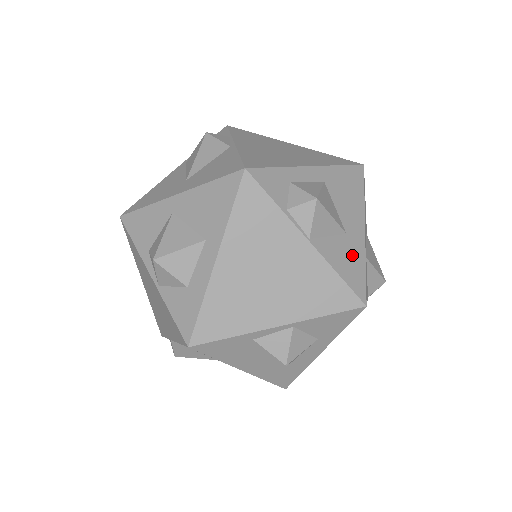
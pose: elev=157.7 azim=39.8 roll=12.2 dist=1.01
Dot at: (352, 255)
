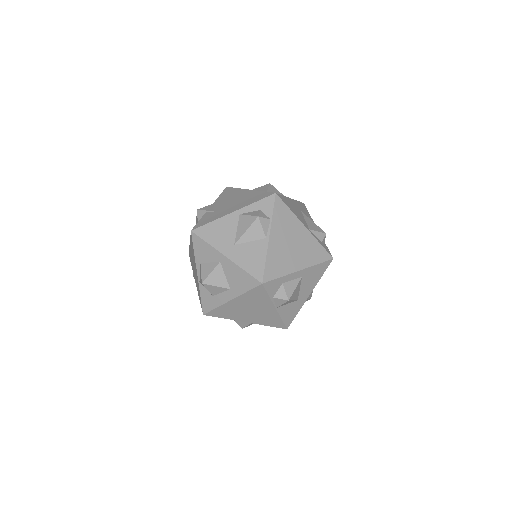
Dot at: (294, 309)
